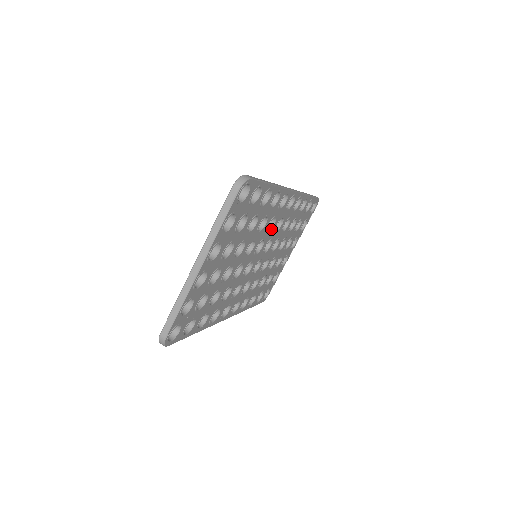
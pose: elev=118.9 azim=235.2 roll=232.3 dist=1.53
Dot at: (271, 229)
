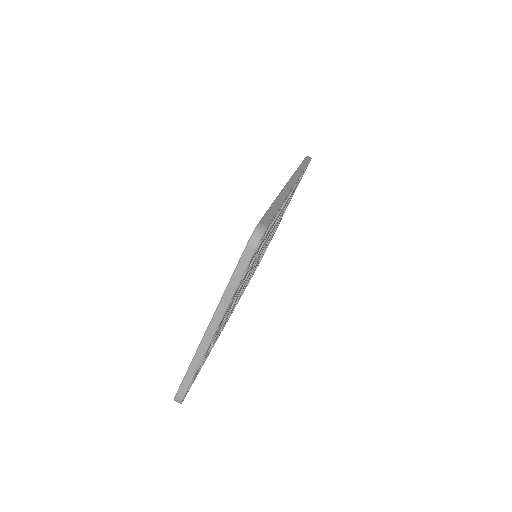
Dot at: (272, 229)
